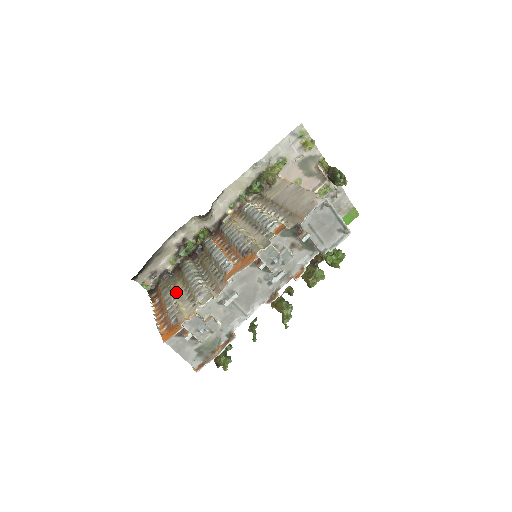
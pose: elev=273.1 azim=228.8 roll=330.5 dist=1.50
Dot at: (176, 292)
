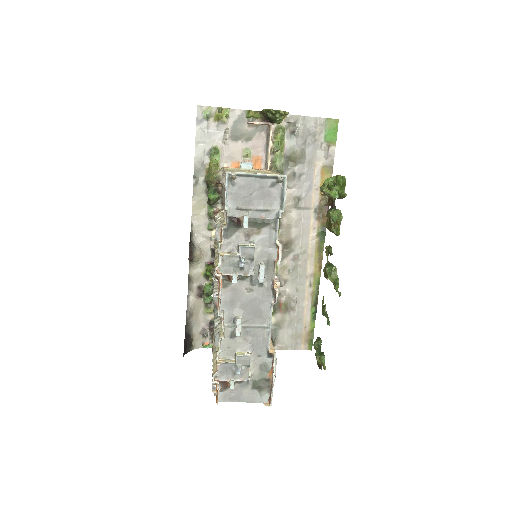
Dot at: occluded
